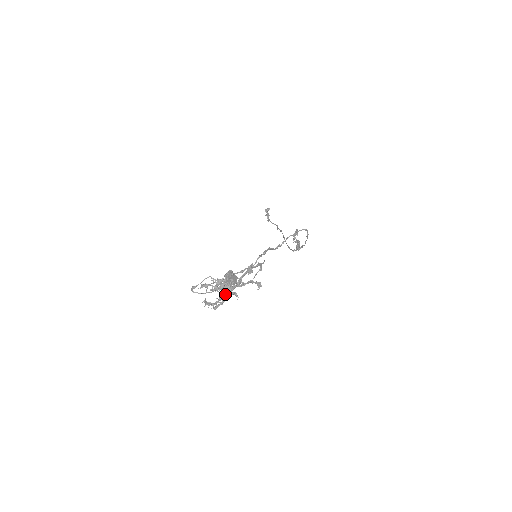
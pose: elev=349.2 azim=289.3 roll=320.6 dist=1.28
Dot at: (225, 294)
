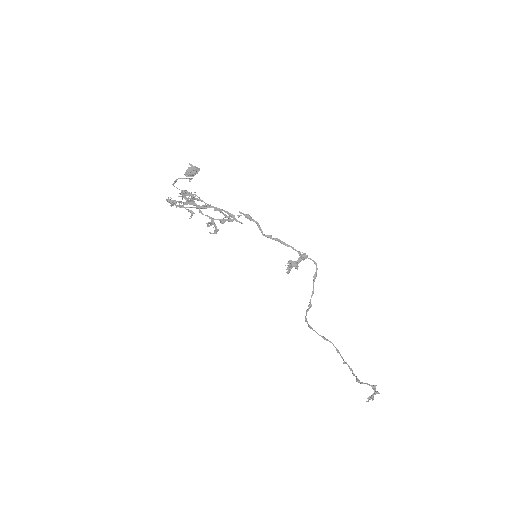
Dot at: (185, 202)
